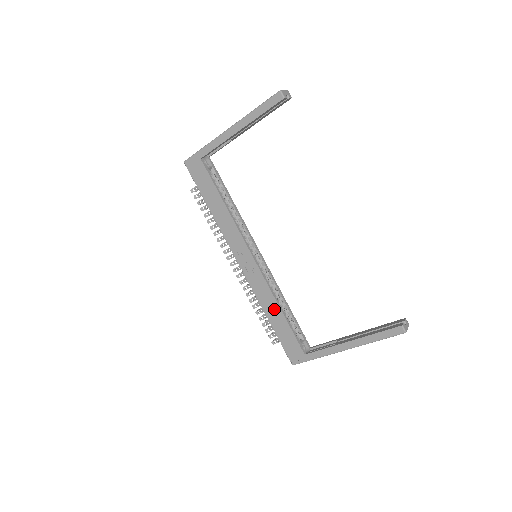
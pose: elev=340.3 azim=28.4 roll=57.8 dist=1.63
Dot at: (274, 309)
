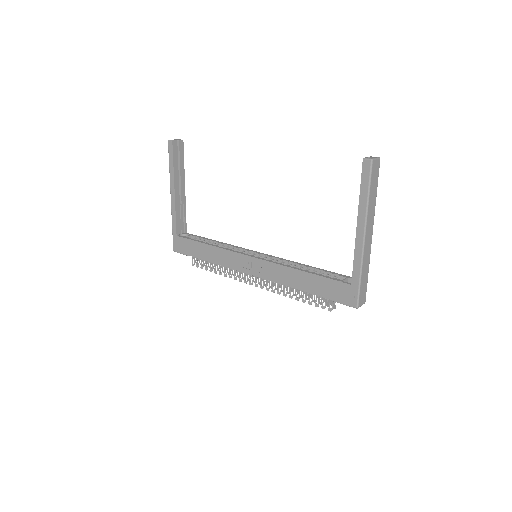
Dot at: (297, 277)
